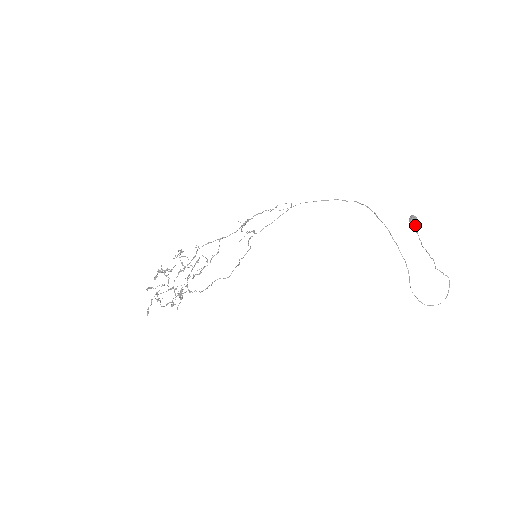
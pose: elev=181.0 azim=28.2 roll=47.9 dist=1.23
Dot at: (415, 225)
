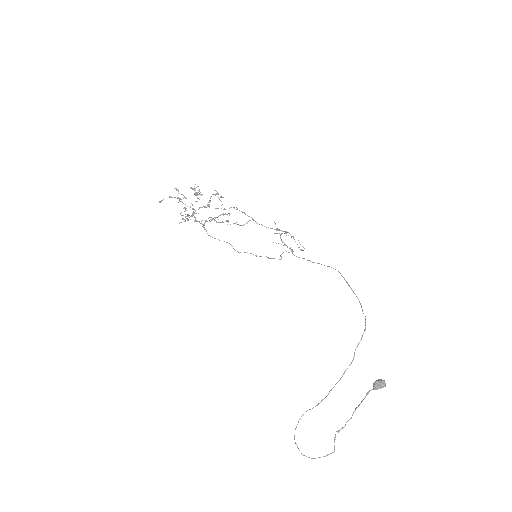
Dot at: (374, 388)
